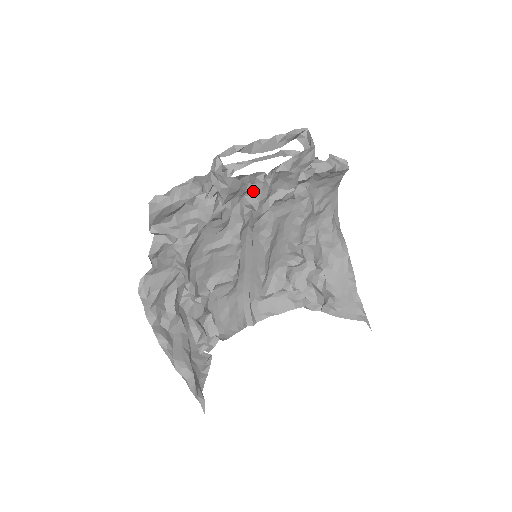
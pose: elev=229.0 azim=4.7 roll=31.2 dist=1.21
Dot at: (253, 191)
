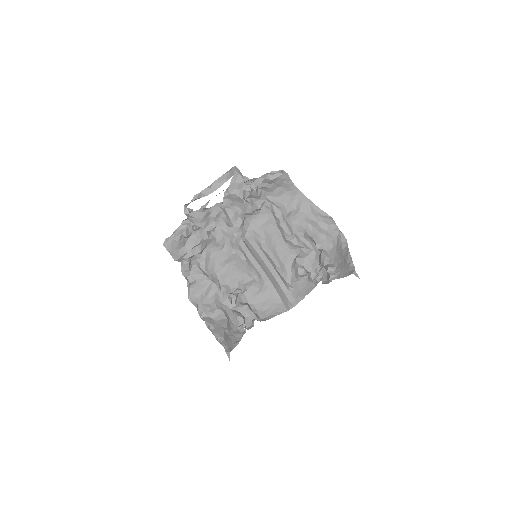
Dot at: (225, 216)
